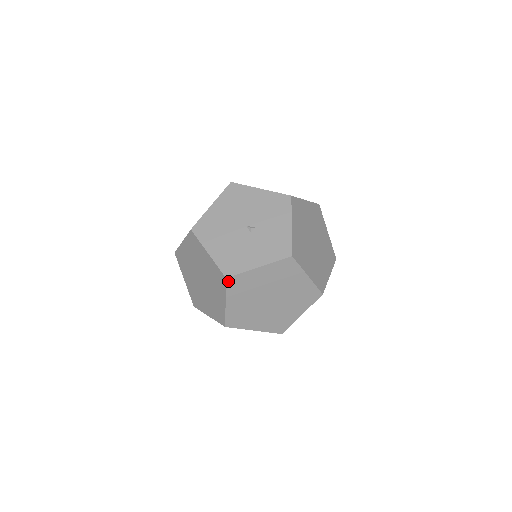
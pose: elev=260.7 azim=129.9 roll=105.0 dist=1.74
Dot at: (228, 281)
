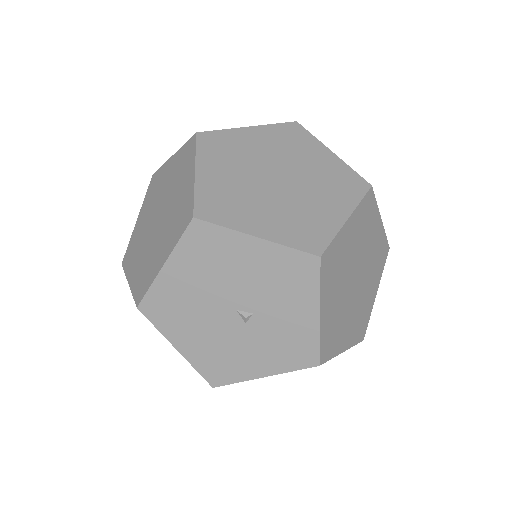
Dot at: (216, 385)
